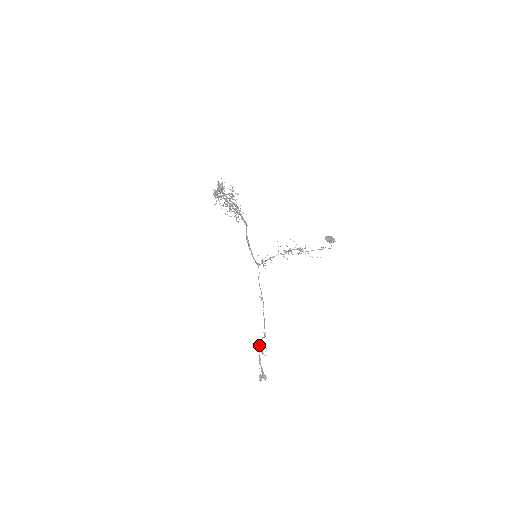
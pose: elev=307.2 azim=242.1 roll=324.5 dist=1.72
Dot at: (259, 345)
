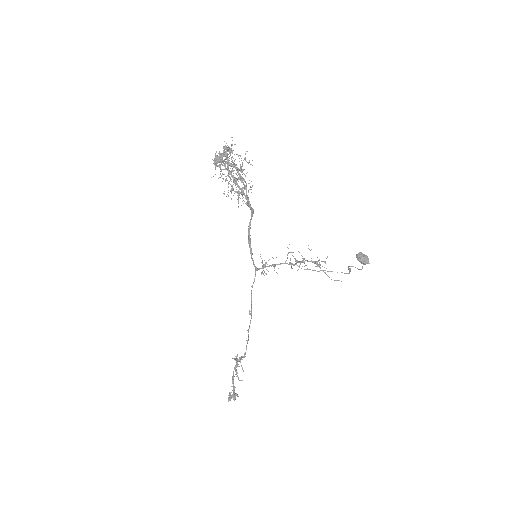
Dot at: (236, 362)
